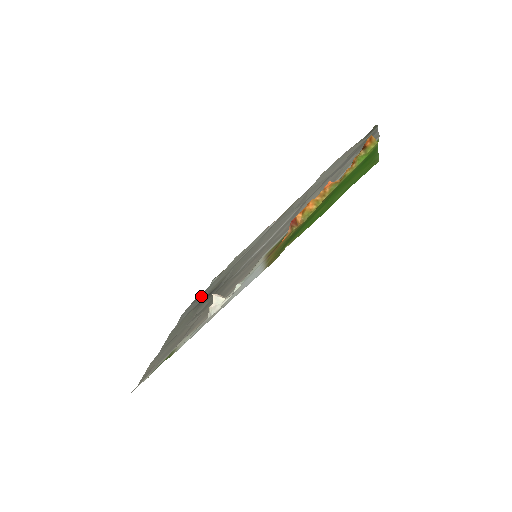
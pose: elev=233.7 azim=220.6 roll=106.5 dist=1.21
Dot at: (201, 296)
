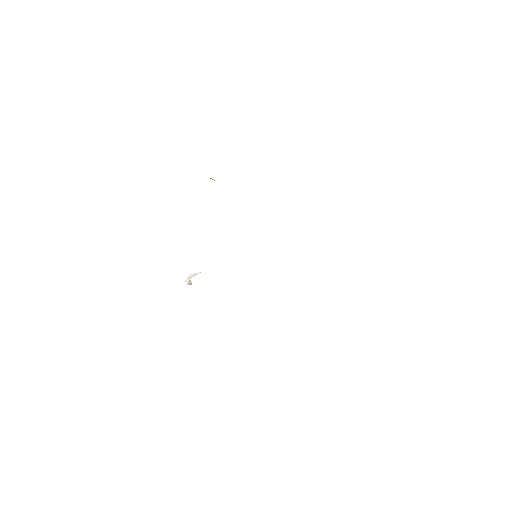
Dot at: occluded
